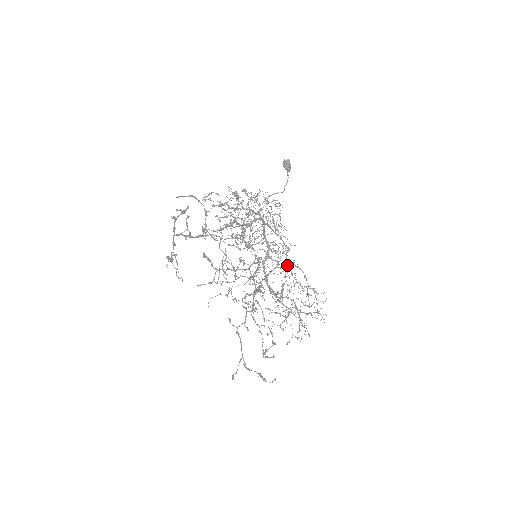
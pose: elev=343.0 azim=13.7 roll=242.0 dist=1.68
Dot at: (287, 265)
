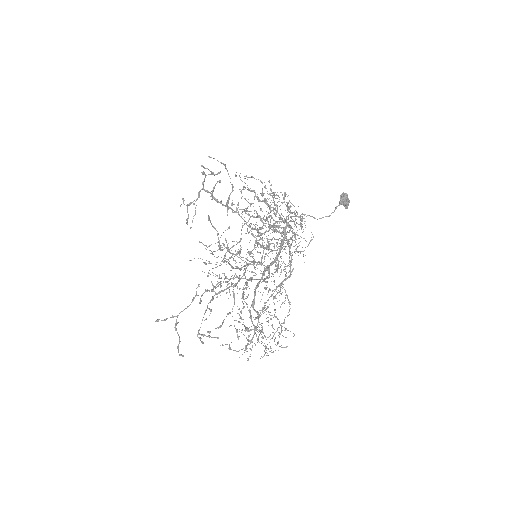
Dot at: (280, 288)
